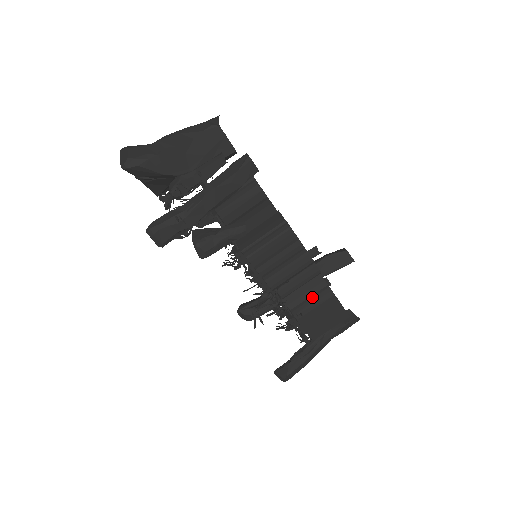
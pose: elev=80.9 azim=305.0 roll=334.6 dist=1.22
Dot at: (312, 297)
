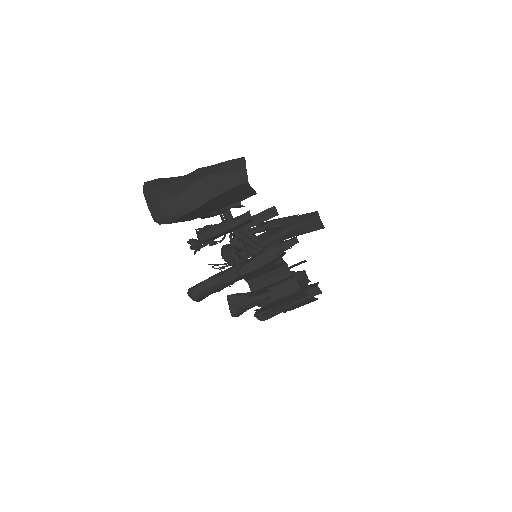
Dot at: occluded
